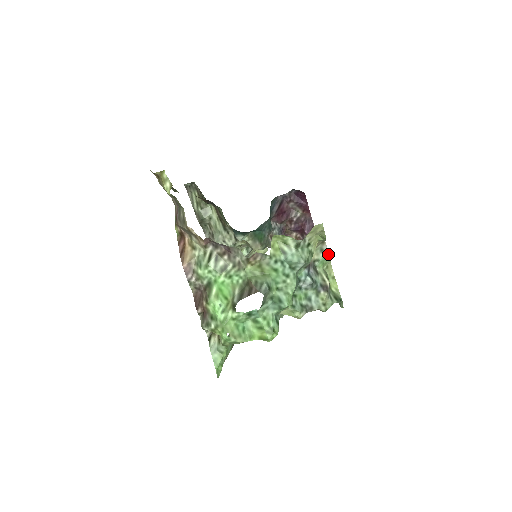
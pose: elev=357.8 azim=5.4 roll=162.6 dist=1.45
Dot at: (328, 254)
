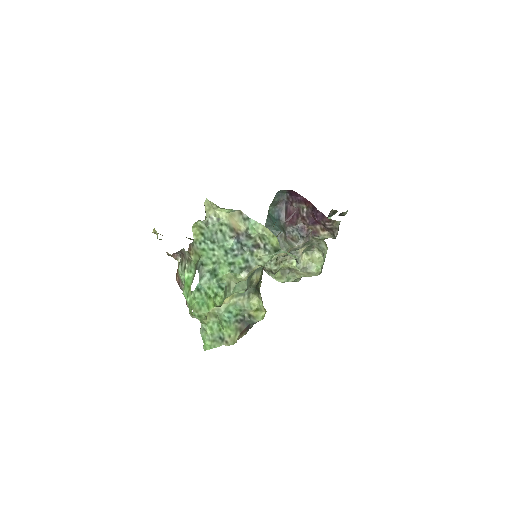
Dot at: (252, 219)
